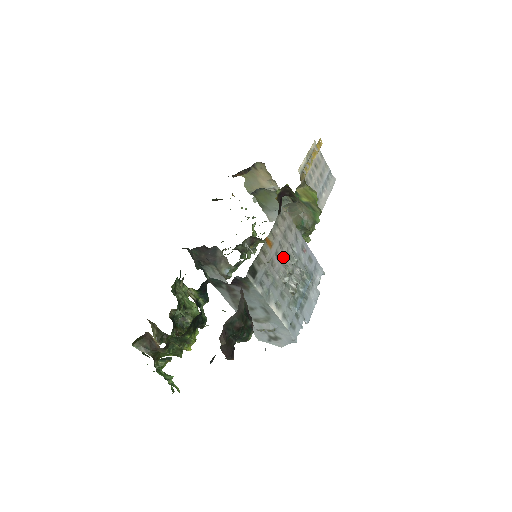
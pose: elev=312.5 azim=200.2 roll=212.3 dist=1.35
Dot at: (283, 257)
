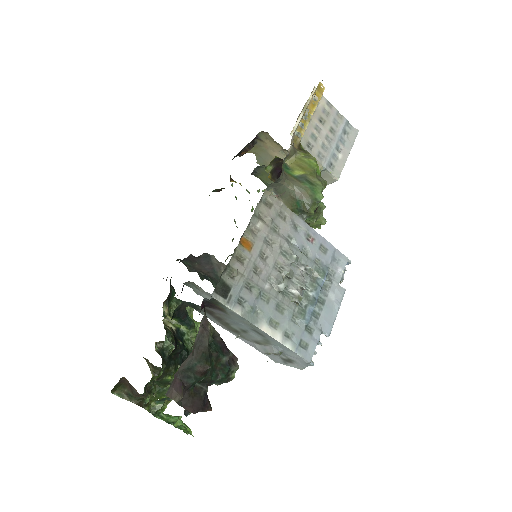
Dot at: (274, 257)
